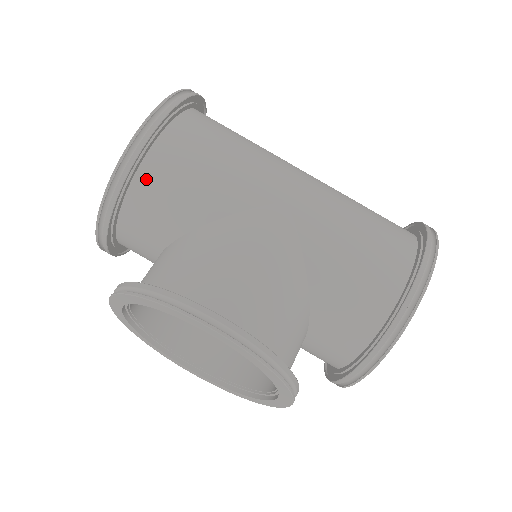
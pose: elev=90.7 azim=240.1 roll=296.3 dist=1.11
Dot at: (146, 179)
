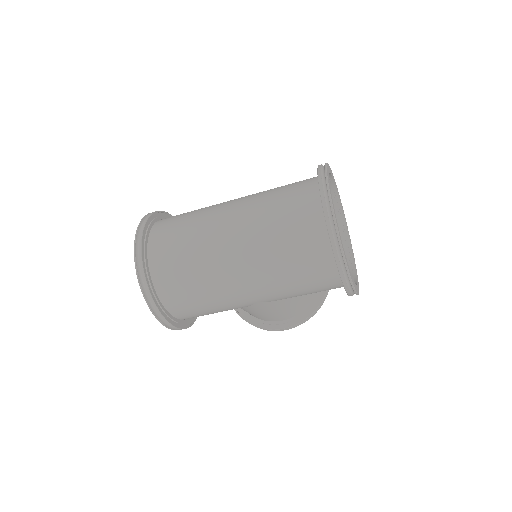
Dot at: occluded
